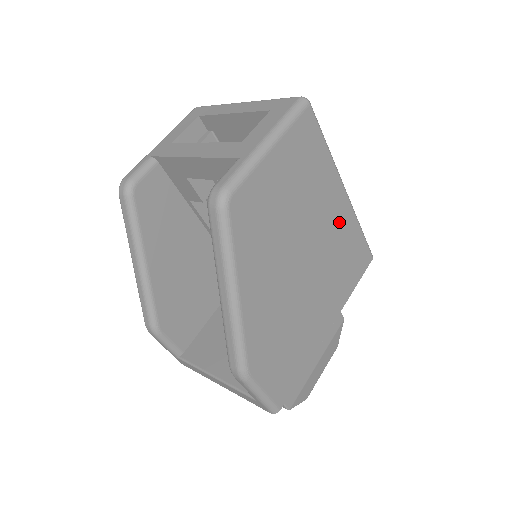
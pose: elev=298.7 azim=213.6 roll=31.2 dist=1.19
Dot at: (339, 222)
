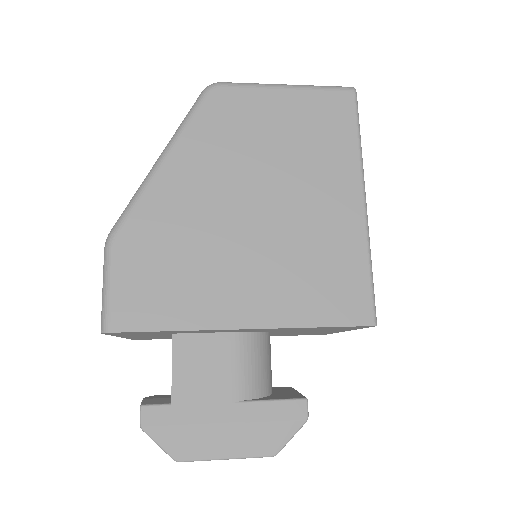
Dot at: (335, 222)
